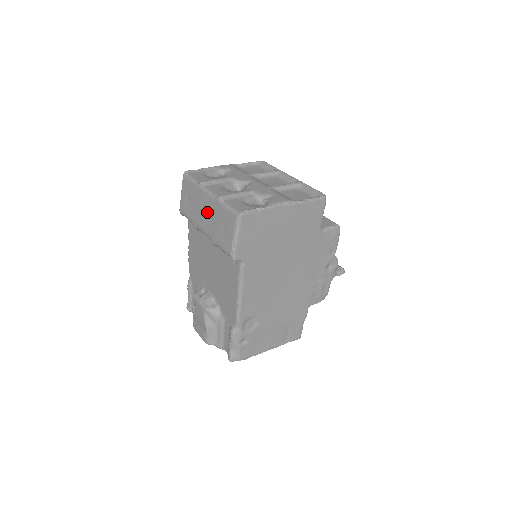
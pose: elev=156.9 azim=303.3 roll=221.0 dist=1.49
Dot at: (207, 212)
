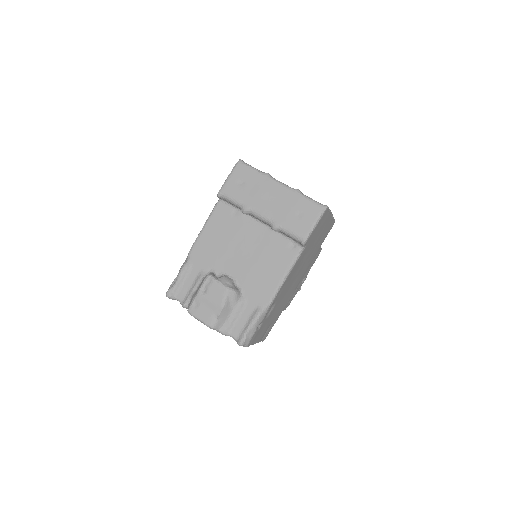
Dot at: (275, 199)
